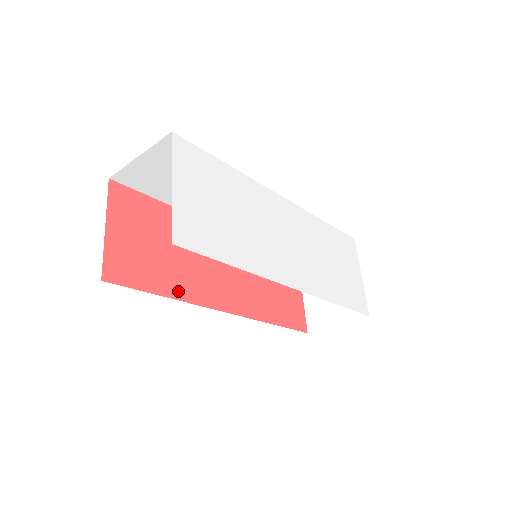
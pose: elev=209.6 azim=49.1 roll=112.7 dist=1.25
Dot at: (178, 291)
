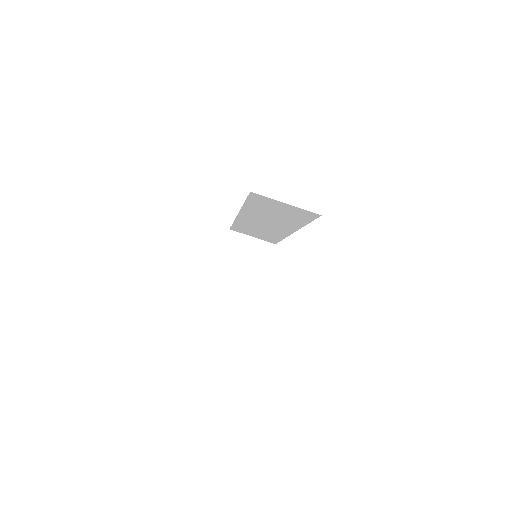
Dot at: occluded
